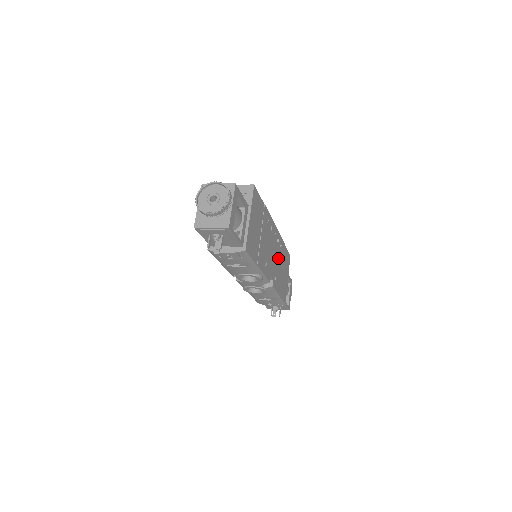
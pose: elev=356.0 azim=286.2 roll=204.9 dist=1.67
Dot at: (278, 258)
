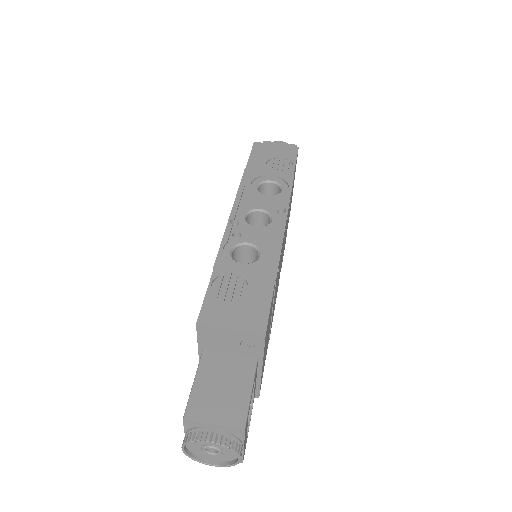
Dot at: occluded
